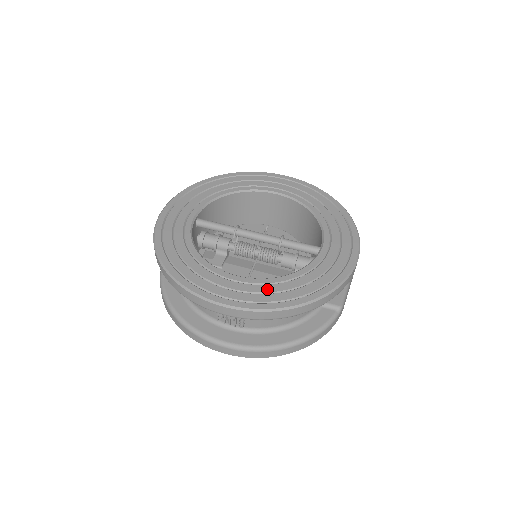
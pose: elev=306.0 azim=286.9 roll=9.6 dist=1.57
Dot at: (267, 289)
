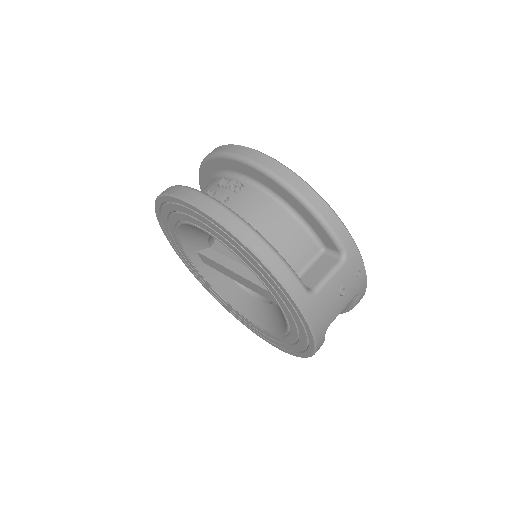
Dot at: occluded
